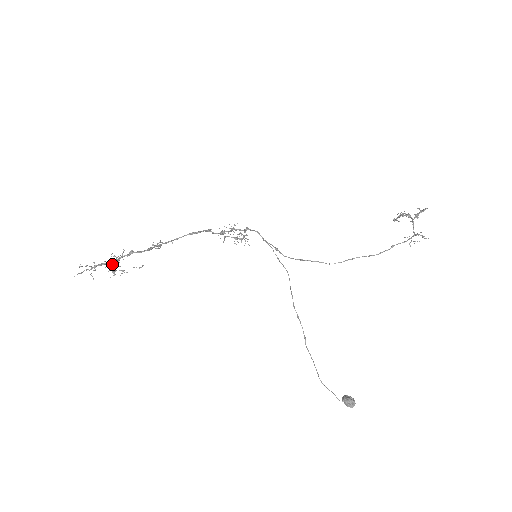
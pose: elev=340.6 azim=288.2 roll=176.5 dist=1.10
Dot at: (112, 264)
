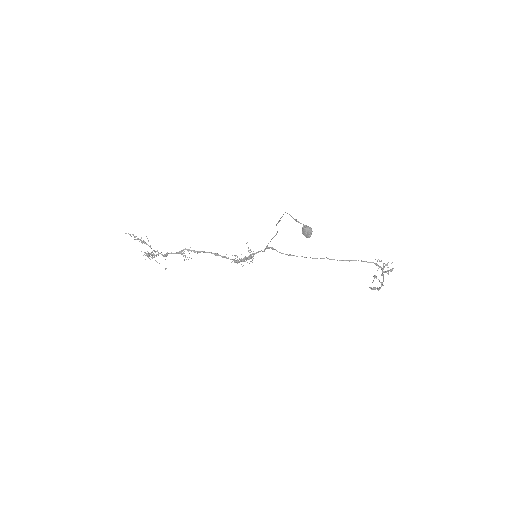
Dot at: (149, 253)
